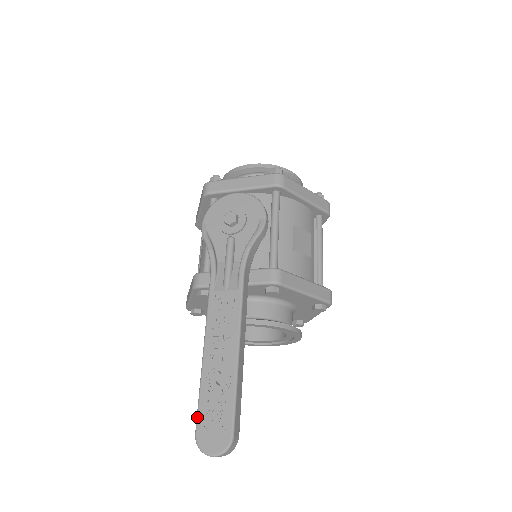
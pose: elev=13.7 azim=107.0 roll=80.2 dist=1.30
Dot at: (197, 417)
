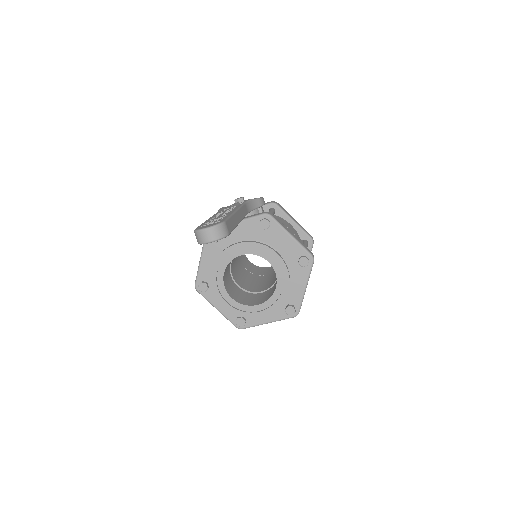
Dot at: (198, 226)
